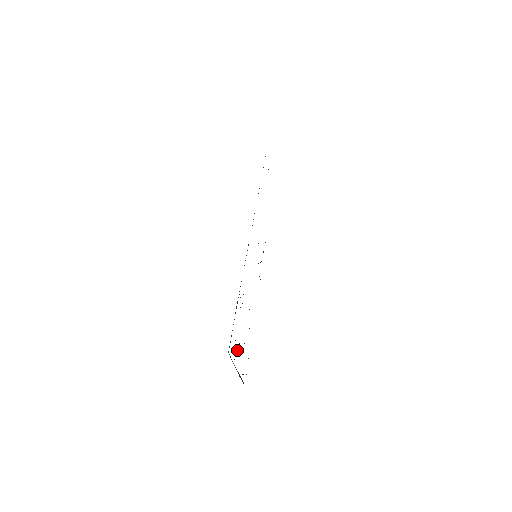
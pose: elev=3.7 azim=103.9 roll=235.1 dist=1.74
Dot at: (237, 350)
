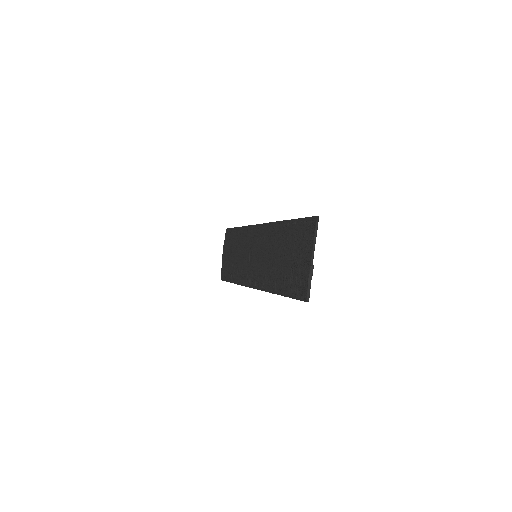
Dot at: (303, 253)
